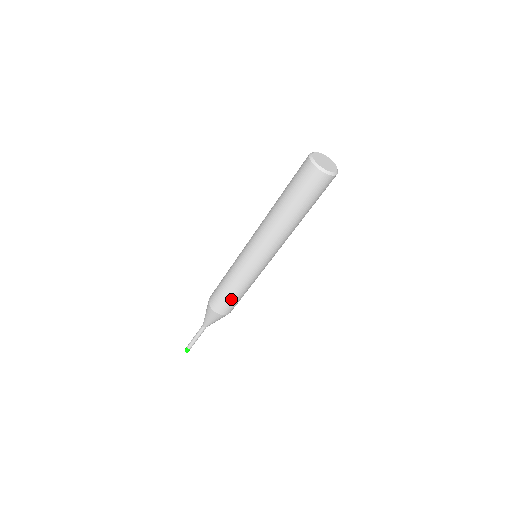
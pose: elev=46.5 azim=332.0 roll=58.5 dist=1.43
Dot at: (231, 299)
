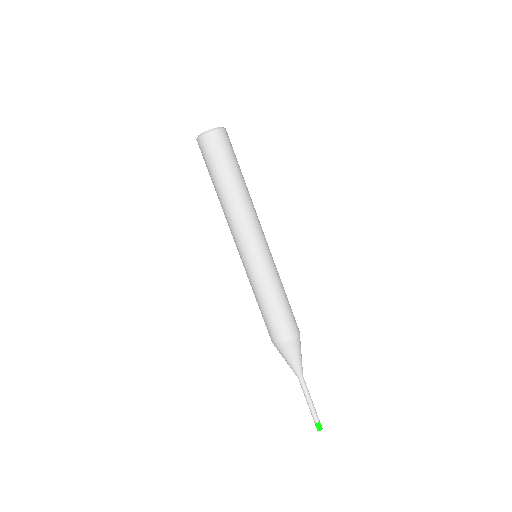
Dot at: (269, 316)
